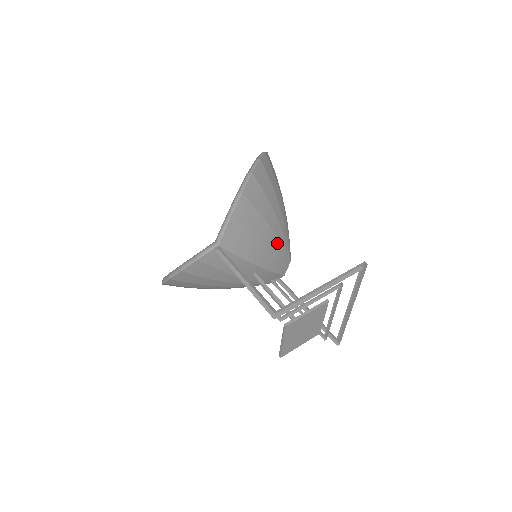
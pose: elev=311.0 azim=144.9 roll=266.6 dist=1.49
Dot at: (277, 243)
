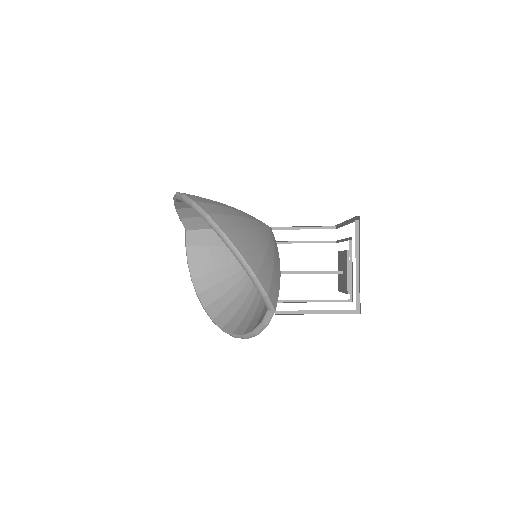
Dot at: (271, 244)
